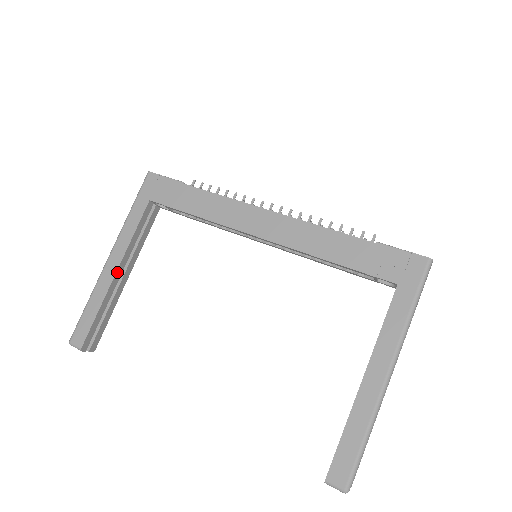
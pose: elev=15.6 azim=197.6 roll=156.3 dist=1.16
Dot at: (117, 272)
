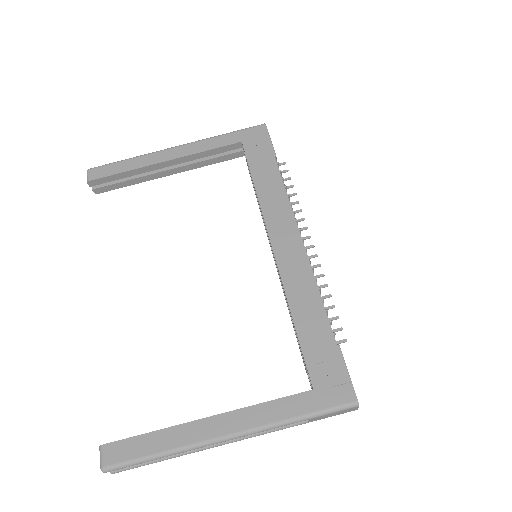
Dot at: (167, 162)
